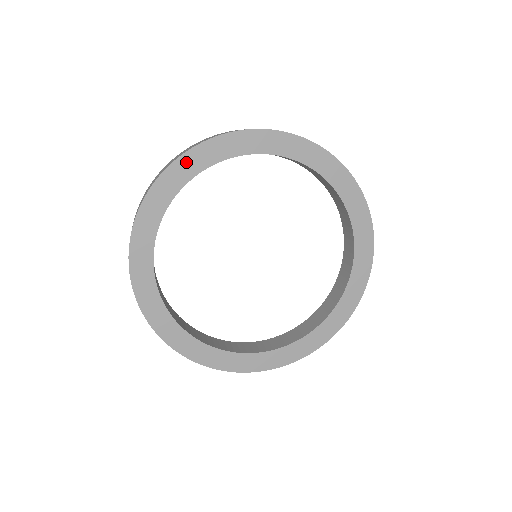
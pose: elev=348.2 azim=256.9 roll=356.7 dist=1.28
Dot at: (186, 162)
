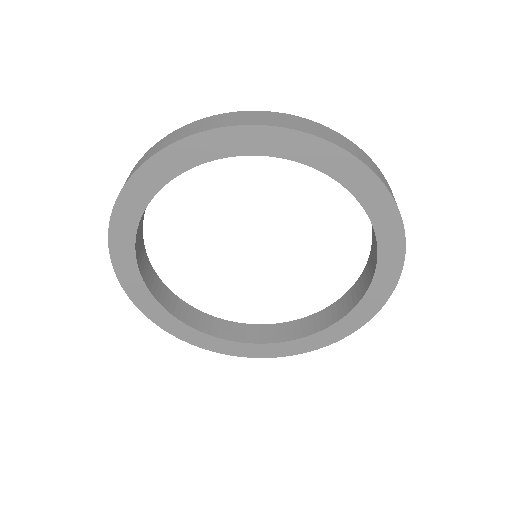
Dot at: (152, 169)
